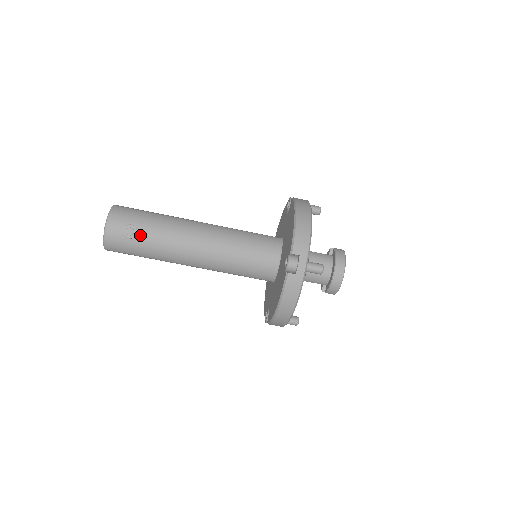
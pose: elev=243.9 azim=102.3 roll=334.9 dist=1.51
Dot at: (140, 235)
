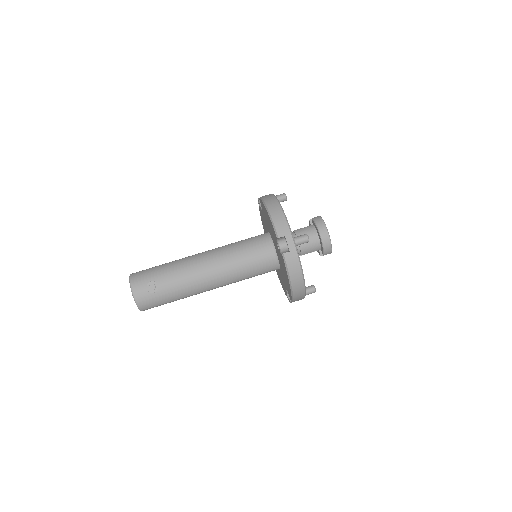
Dot at: (161, 286)
